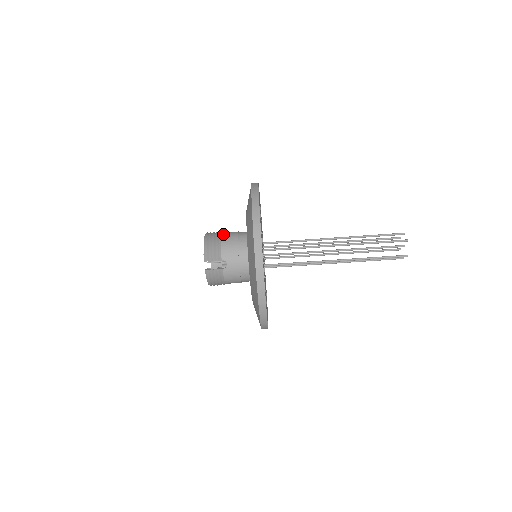
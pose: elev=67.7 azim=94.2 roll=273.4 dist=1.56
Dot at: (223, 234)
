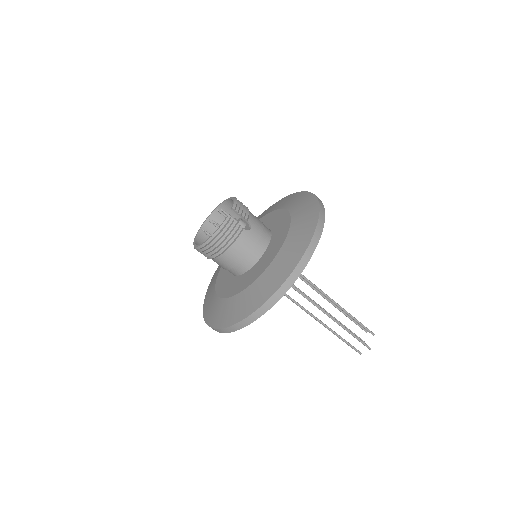
Dot at: occluded
